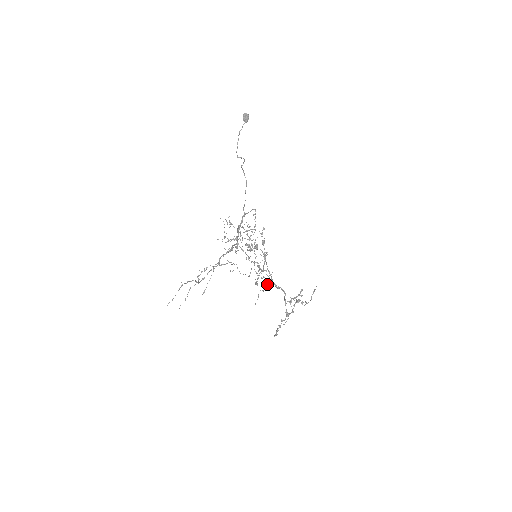
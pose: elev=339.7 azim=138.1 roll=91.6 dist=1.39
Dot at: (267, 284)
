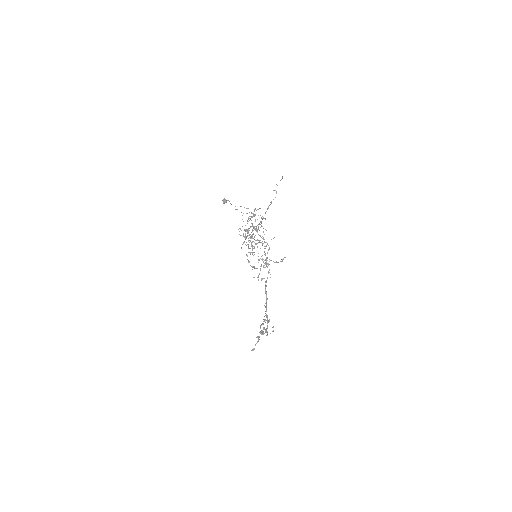
Dot at: occluded
